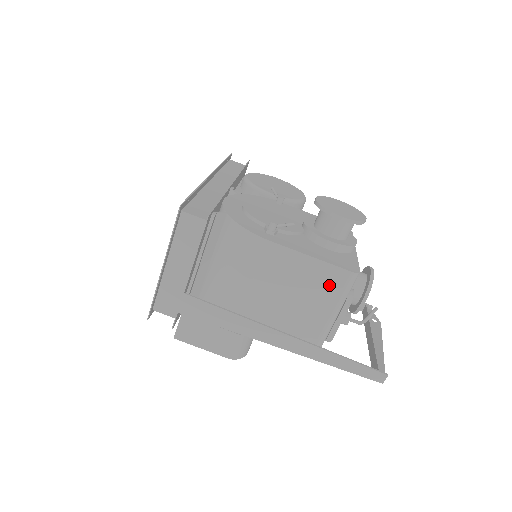
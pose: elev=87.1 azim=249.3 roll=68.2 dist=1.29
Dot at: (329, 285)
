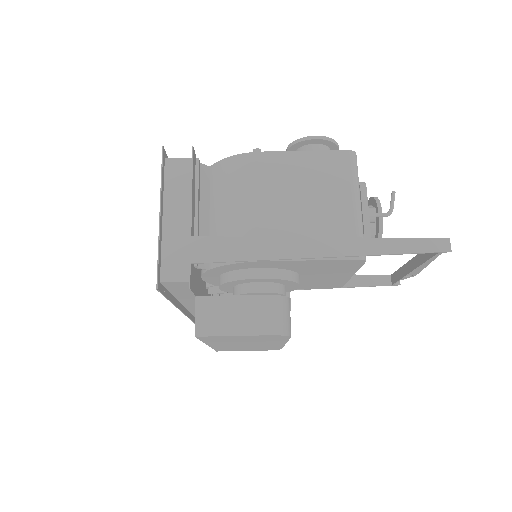
Dot at: (335, 171)
